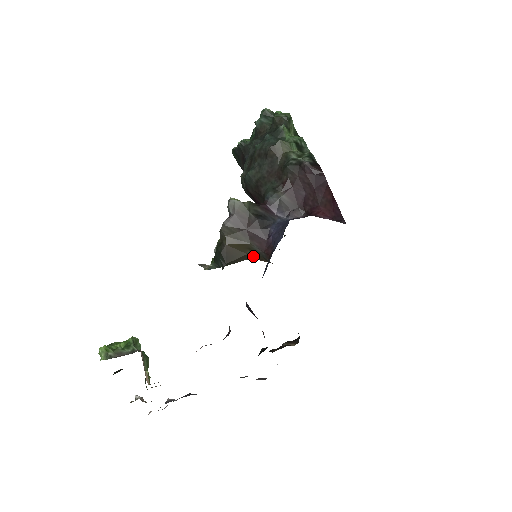
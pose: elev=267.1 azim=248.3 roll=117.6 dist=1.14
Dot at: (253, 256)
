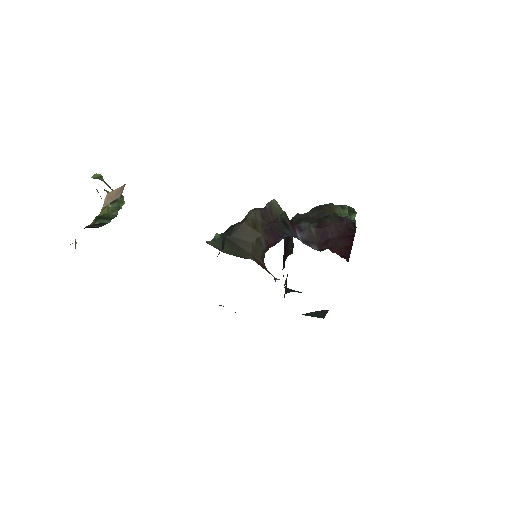
Dot at: (255, 248)
